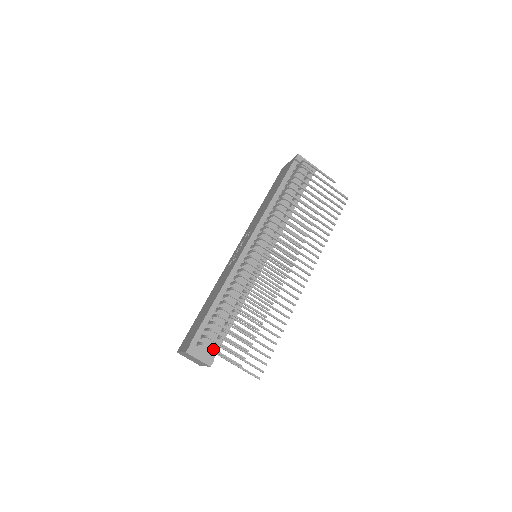
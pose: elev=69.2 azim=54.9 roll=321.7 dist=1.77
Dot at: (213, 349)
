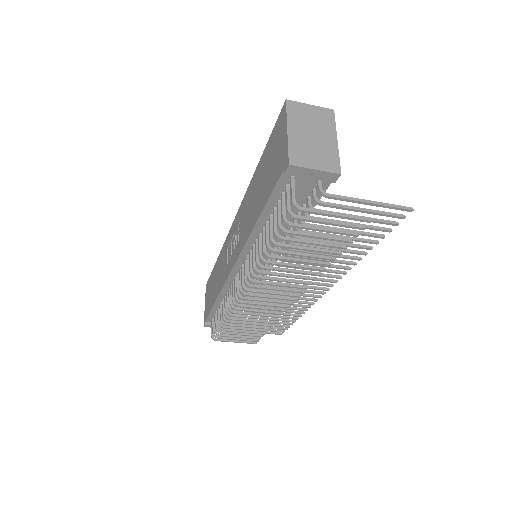
Dot at: (223, 341)
